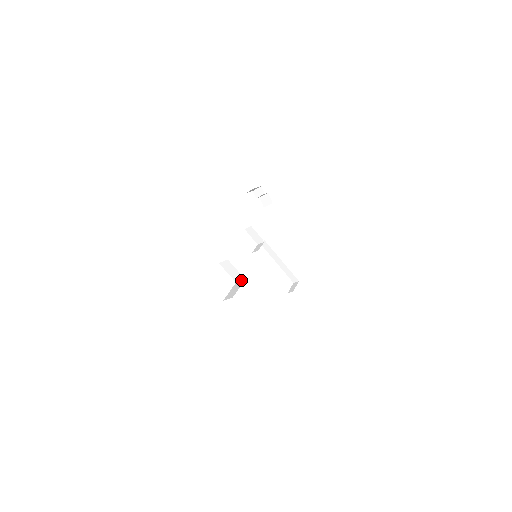
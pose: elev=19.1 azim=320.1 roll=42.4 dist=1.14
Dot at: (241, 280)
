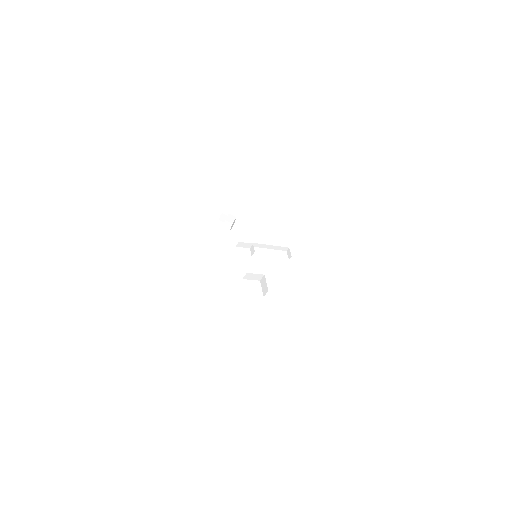
Dot at: (262, 277)
